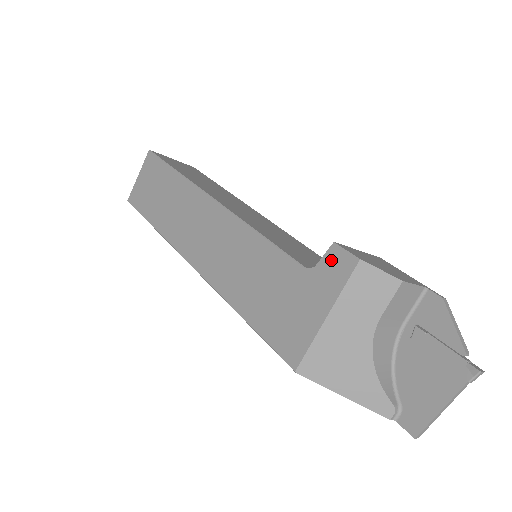
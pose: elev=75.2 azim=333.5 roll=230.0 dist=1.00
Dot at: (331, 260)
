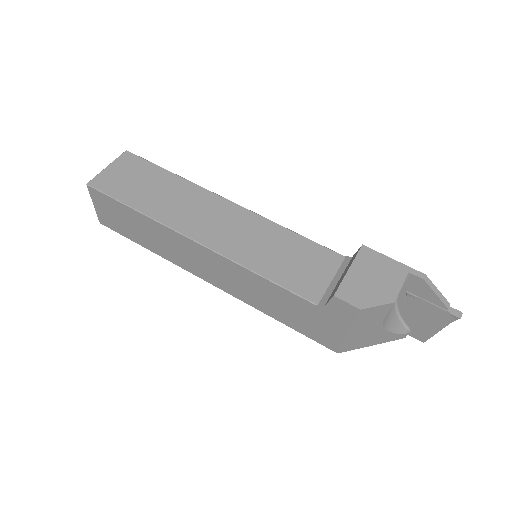
Dot at: (336, 306)
